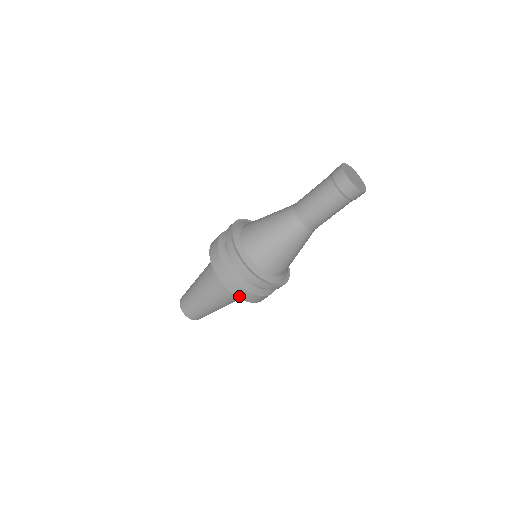
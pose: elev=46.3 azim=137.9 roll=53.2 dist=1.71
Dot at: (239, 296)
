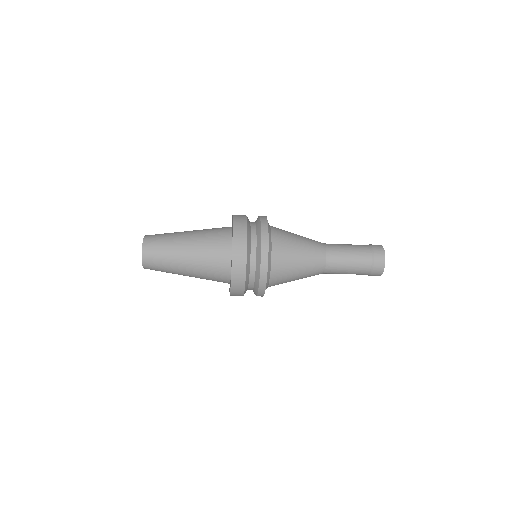
Dot at: (234, 257)
